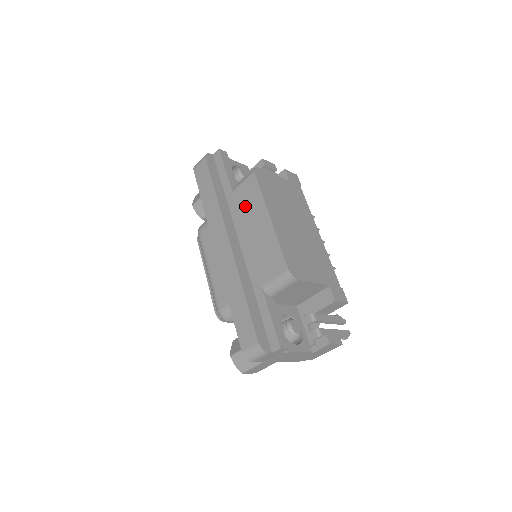
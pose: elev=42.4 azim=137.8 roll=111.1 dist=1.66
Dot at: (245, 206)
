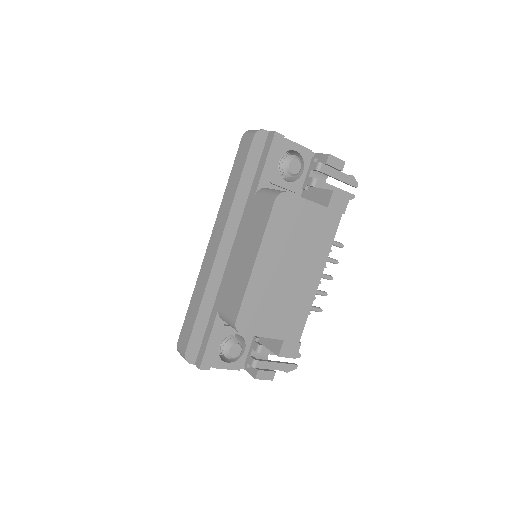
Dot at: (252, 223)
